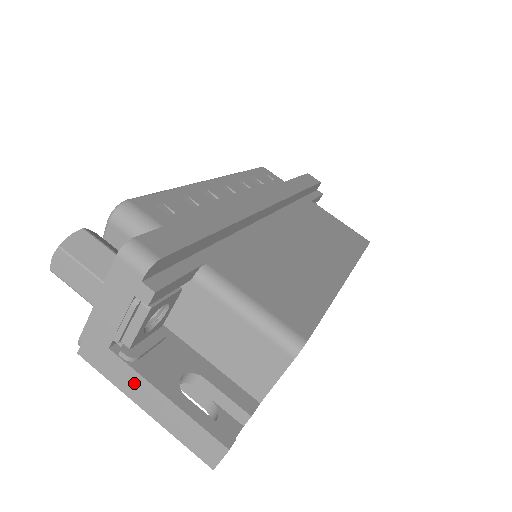
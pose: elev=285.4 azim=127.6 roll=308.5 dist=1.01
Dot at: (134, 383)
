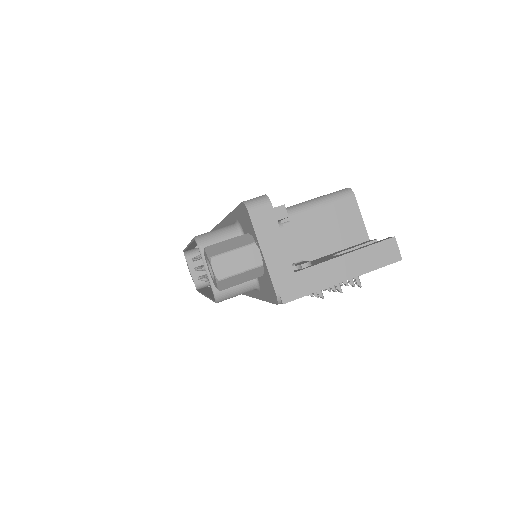
Dot at: (325, 272)
